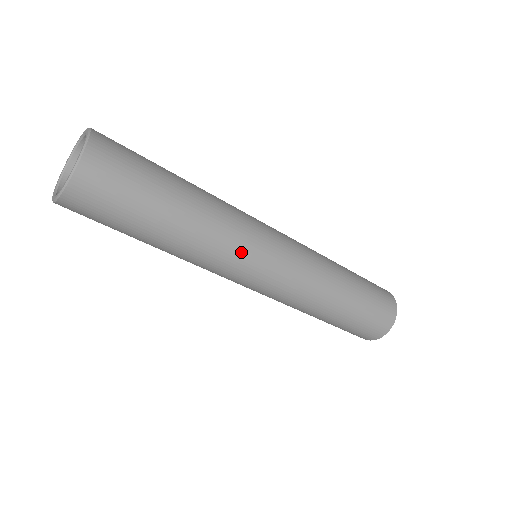
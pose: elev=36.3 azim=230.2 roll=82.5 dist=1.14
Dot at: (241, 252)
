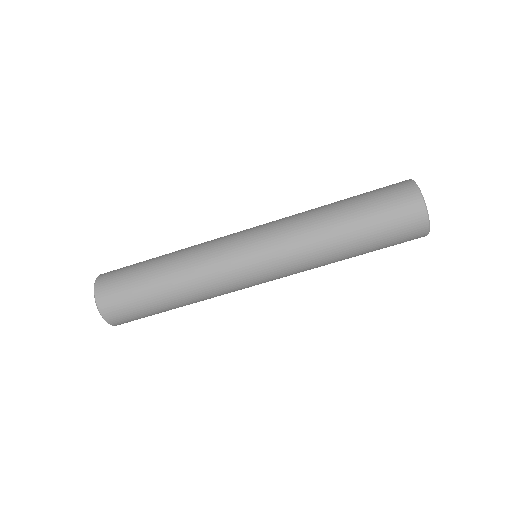
Dot at: (221, 264)
